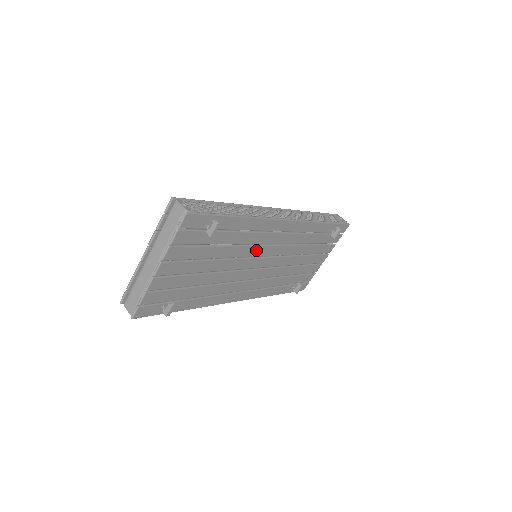
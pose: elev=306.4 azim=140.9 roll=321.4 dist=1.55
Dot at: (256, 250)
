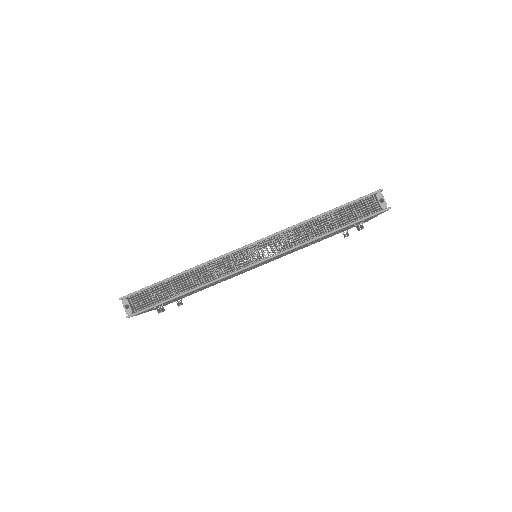
Dot at: (238, 273)
